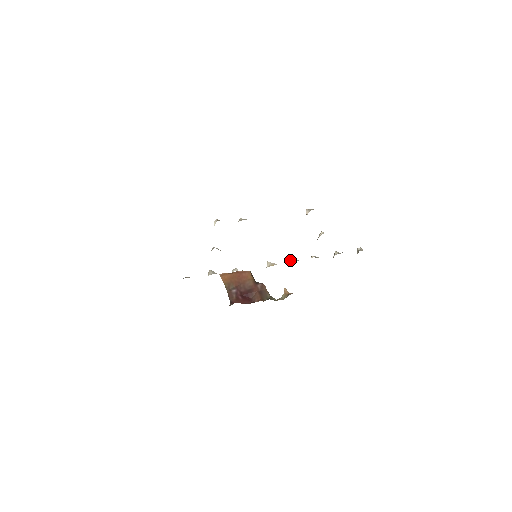
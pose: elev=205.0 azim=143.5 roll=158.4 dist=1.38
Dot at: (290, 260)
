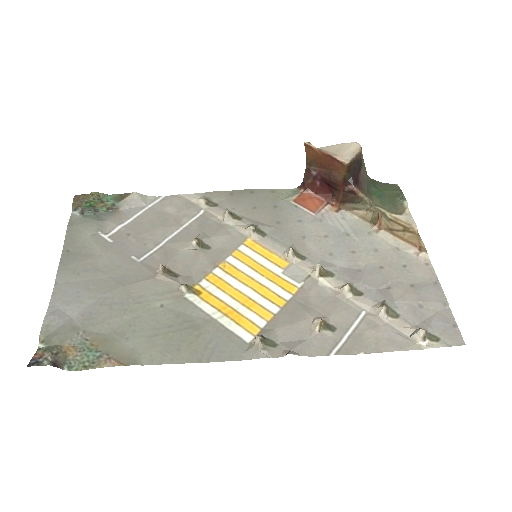
Dot at: (314, 269)
